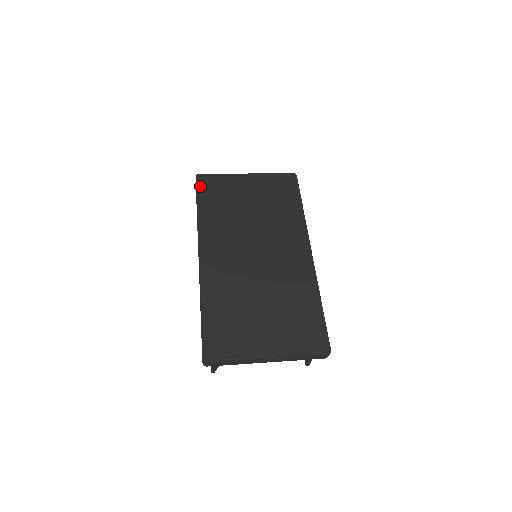
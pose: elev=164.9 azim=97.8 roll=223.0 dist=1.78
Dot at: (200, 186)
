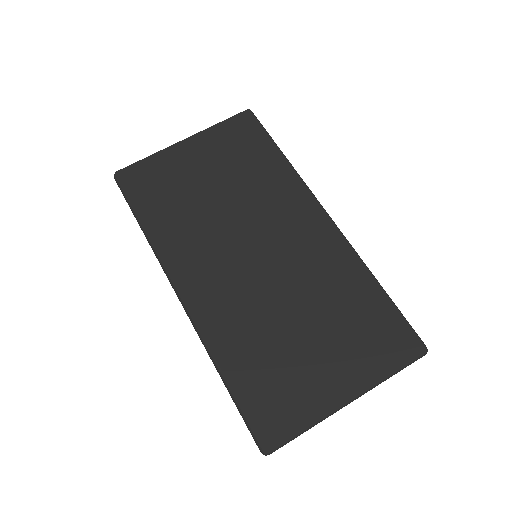
Dot at: (127, 189)
